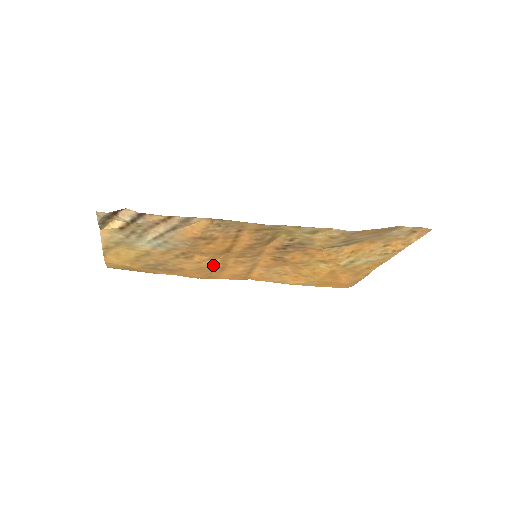
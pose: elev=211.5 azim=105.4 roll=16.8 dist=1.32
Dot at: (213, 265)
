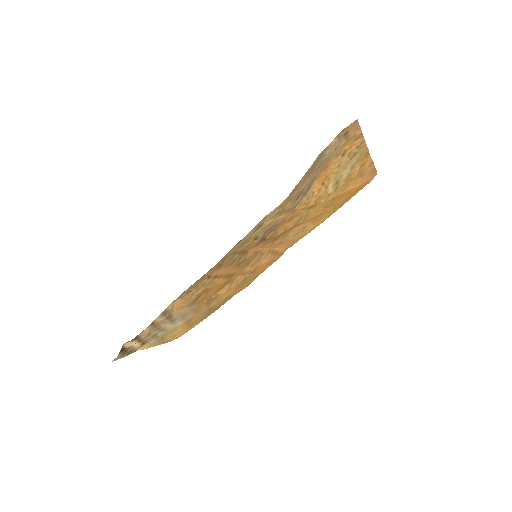
Dot at: (241, 280)
